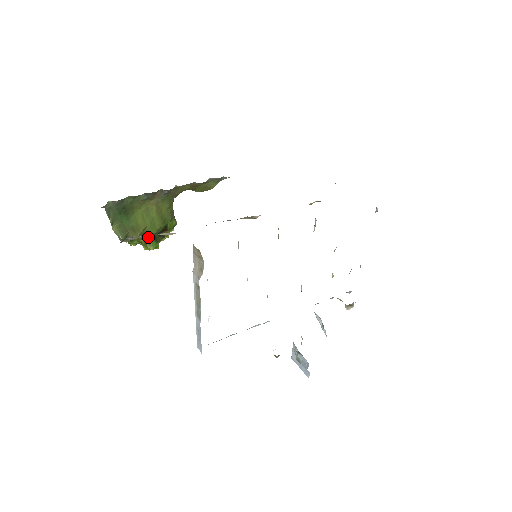
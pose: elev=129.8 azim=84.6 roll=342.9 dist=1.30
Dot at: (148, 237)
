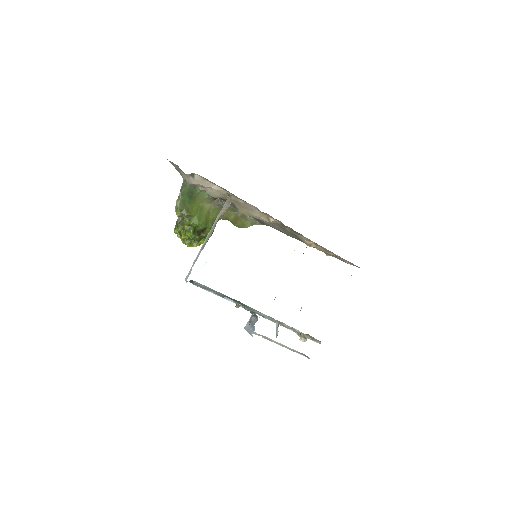
Dot at: (191, 226)
